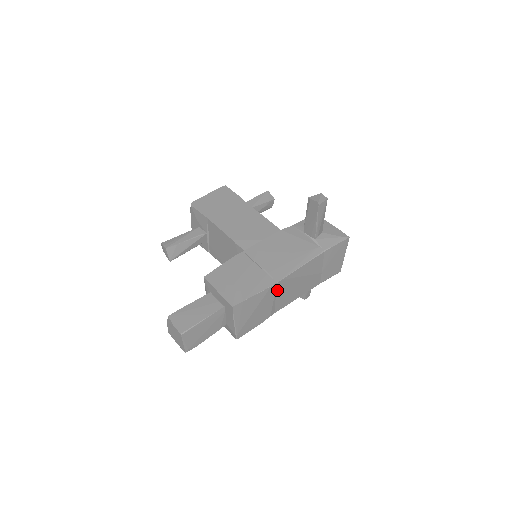
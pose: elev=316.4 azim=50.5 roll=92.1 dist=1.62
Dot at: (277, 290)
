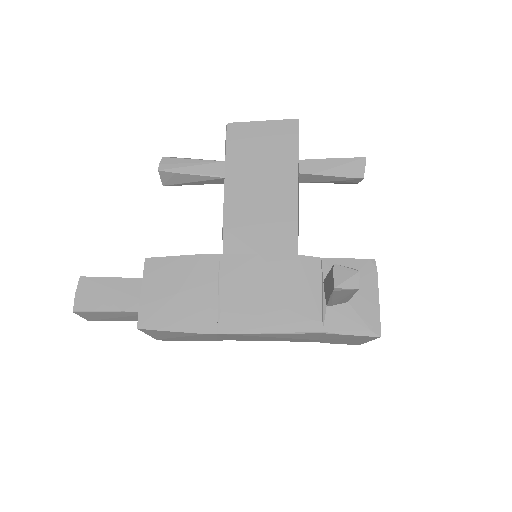
Dot at: (222, 335)
